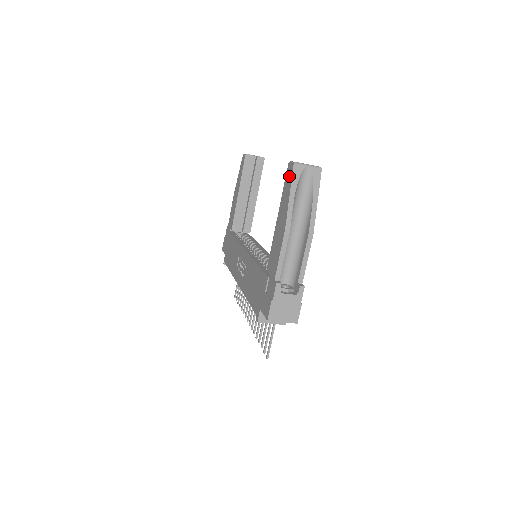
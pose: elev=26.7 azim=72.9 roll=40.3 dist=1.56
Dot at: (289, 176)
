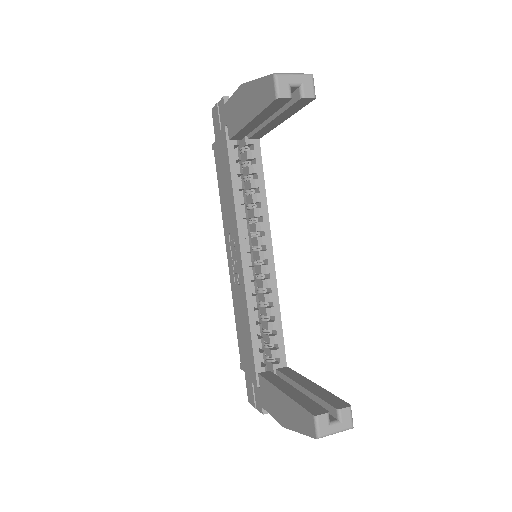
Dot at: (307, 426)
